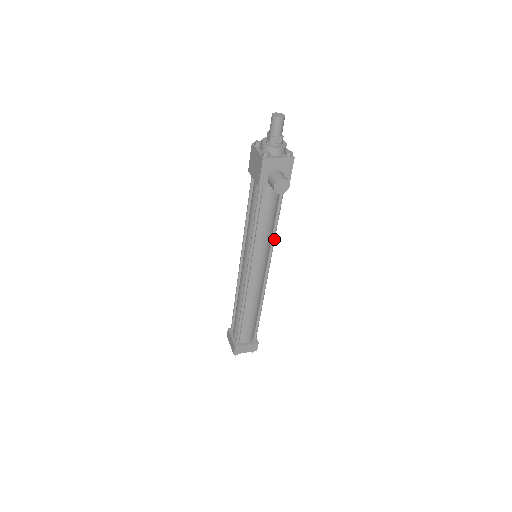
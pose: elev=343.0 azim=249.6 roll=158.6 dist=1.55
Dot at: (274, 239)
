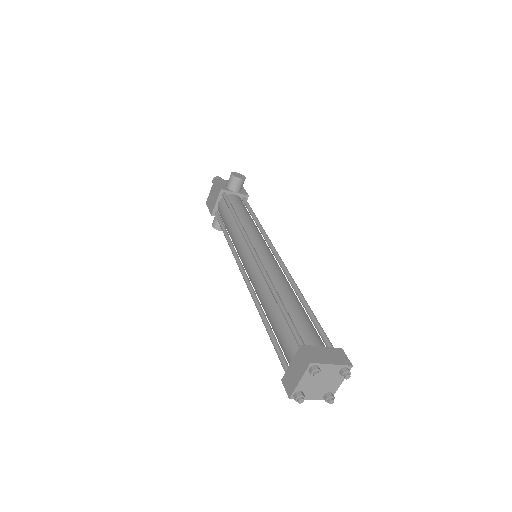
Dot at: (263, 229)
